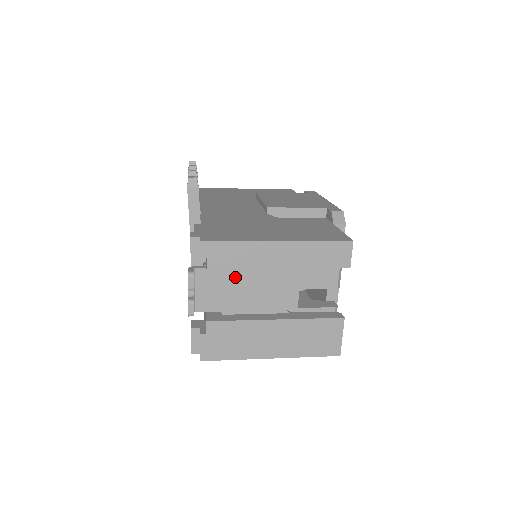
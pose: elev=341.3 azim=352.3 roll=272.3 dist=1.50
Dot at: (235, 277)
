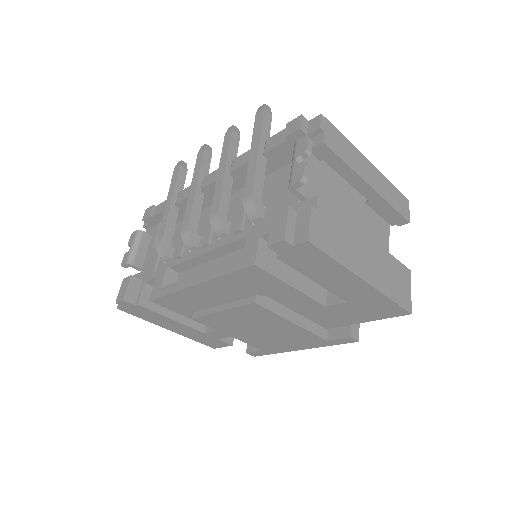
Dot at: (330, 179)
